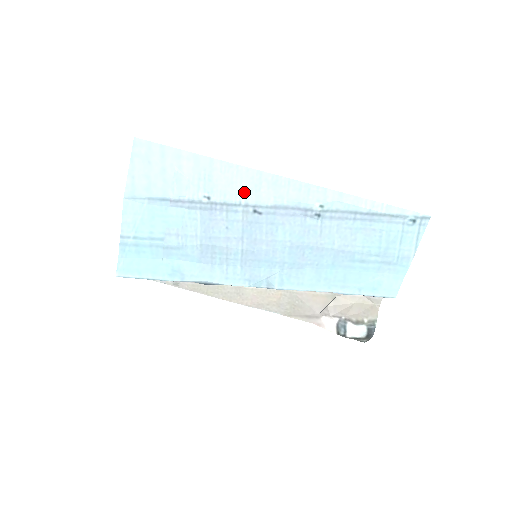
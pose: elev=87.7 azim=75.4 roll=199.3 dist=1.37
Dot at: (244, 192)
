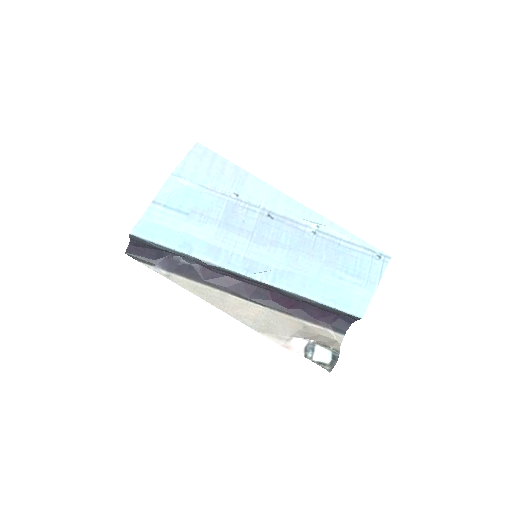
Dot at: (265, 200)
